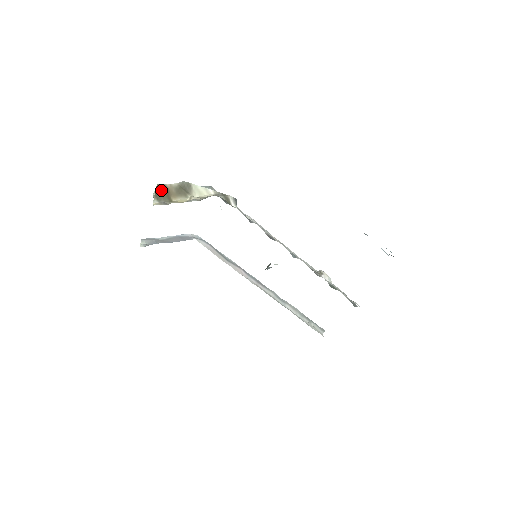
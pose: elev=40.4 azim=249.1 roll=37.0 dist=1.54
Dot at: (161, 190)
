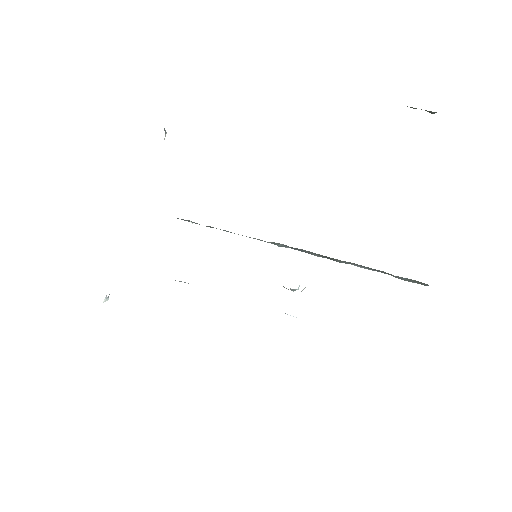
Dot at: occluded
